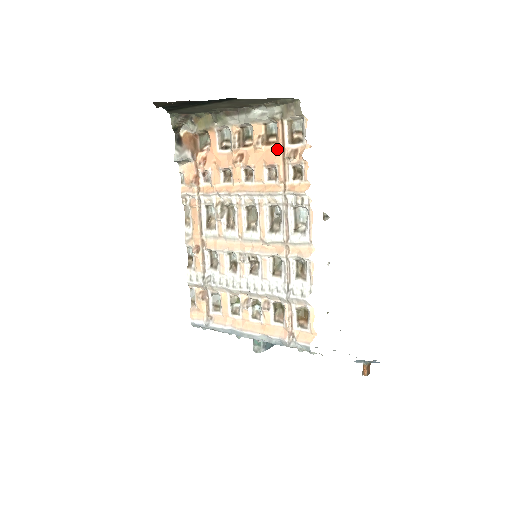
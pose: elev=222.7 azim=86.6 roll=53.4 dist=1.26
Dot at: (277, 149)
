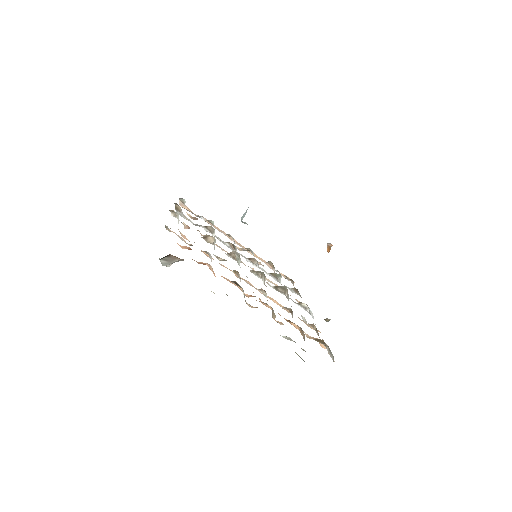
Dot at: (298, 329)
